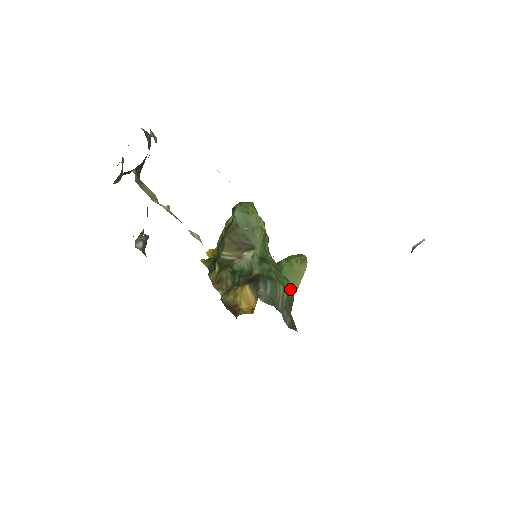
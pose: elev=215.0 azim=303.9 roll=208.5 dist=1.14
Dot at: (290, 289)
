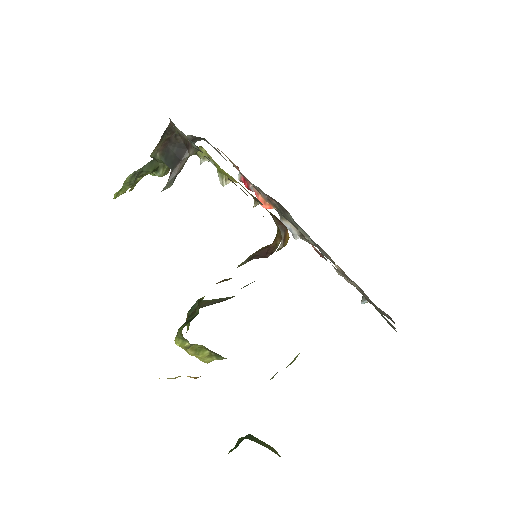
Dot at: occluded
